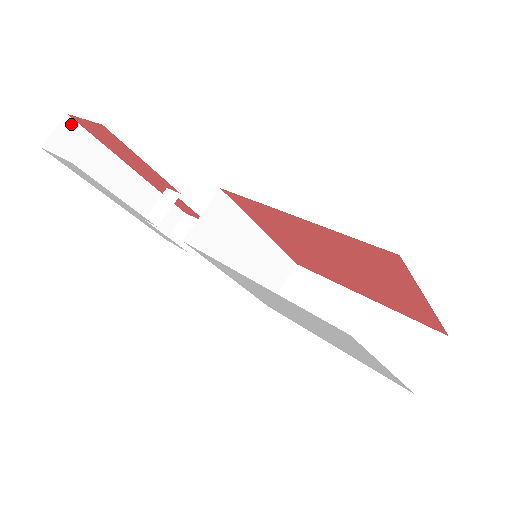
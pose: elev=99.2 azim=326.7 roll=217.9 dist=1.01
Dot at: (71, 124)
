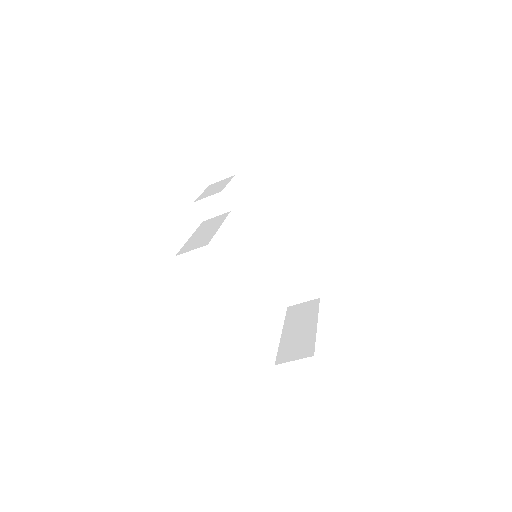
Dot at: occluded
